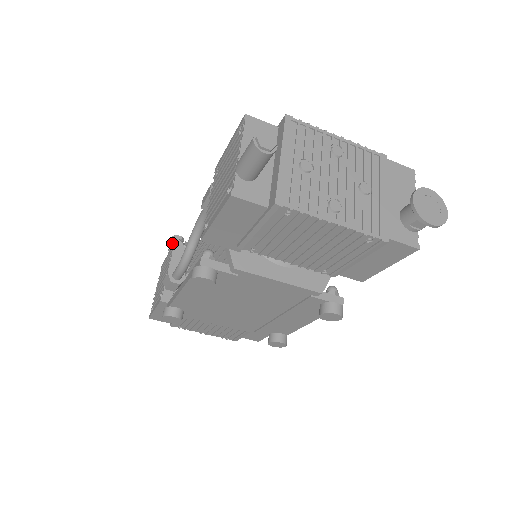
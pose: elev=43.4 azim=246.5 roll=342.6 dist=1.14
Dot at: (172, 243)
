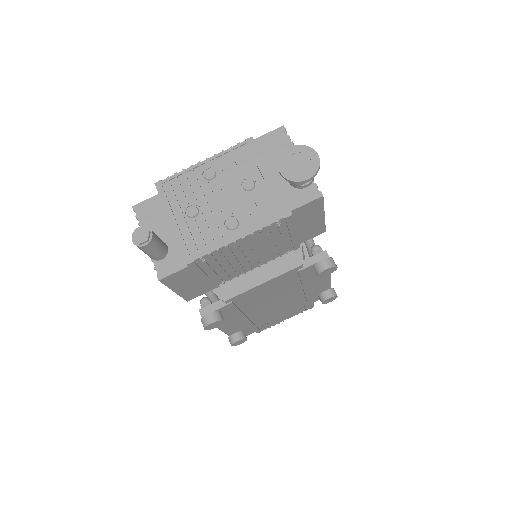
Dot at: occluded
